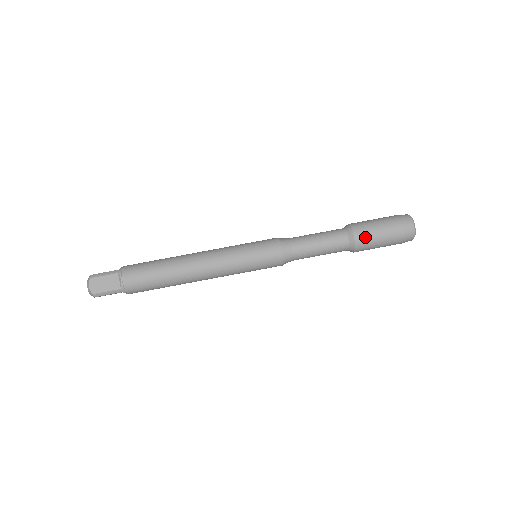
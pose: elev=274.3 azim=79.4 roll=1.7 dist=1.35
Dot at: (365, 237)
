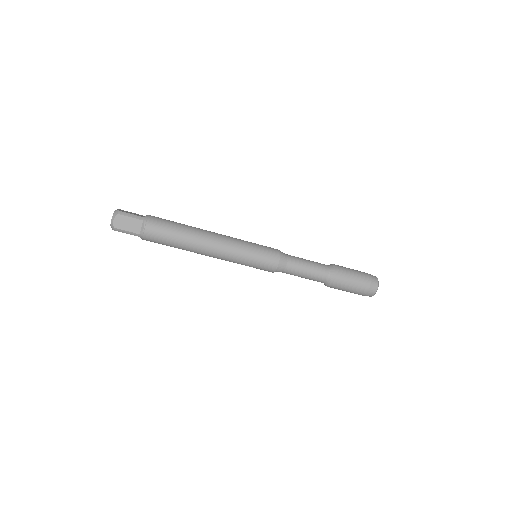
Dot at: (341, 281)
